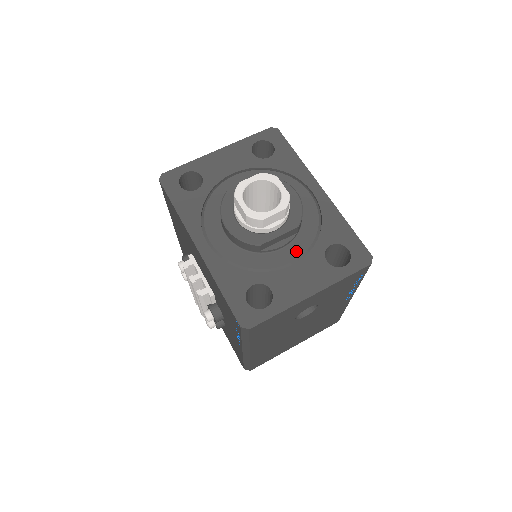
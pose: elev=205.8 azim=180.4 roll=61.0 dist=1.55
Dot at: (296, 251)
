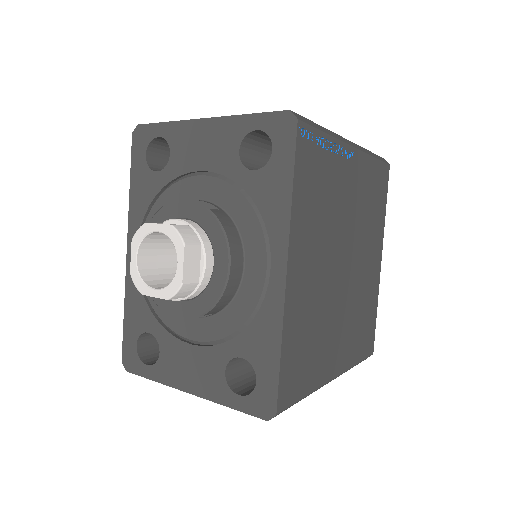
Dot at: (204, 332)
